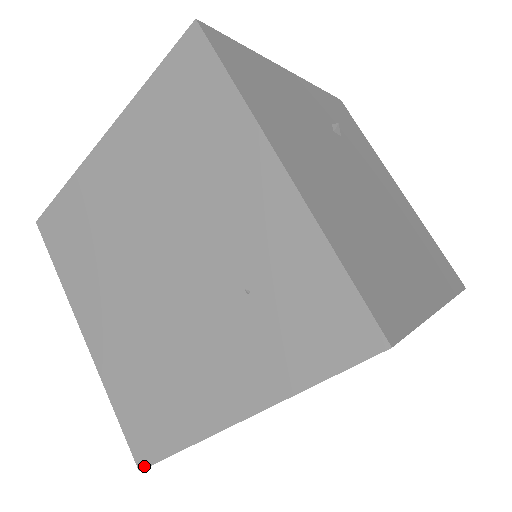
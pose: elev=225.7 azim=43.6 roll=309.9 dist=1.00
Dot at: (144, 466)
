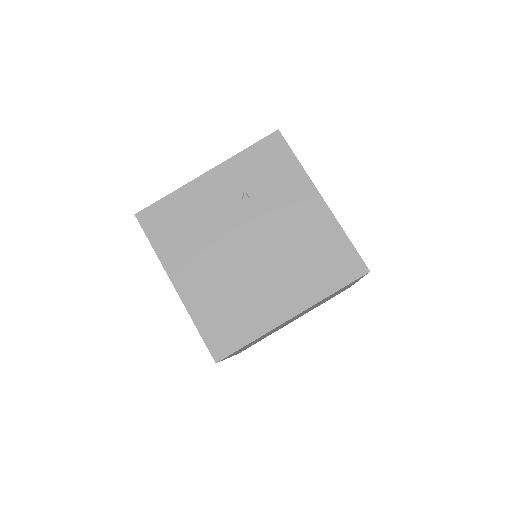
Dot at: occluded
